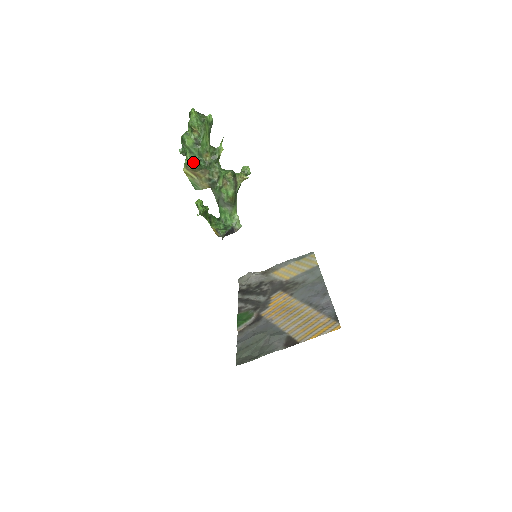
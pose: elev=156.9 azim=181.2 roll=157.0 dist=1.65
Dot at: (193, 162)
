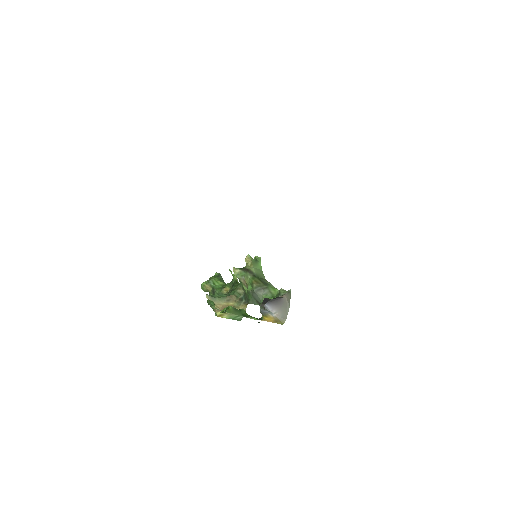
Dot at: occluded
